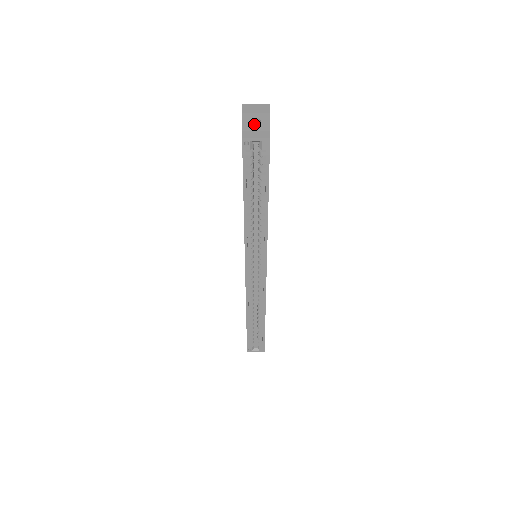
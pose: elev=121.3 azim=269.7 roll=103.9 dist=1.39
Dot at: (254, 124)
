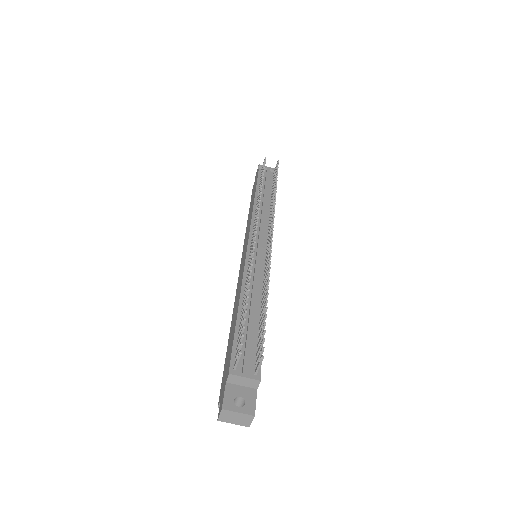
Dot at: occluded
